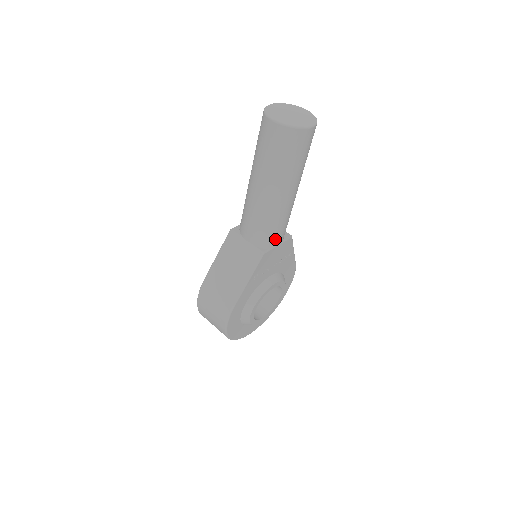
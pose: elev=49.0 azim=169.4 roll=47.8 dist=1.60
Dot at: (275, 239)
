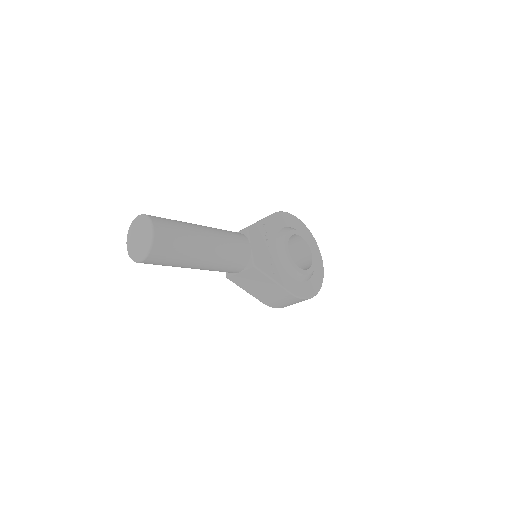
Dot at: (245, 252)
